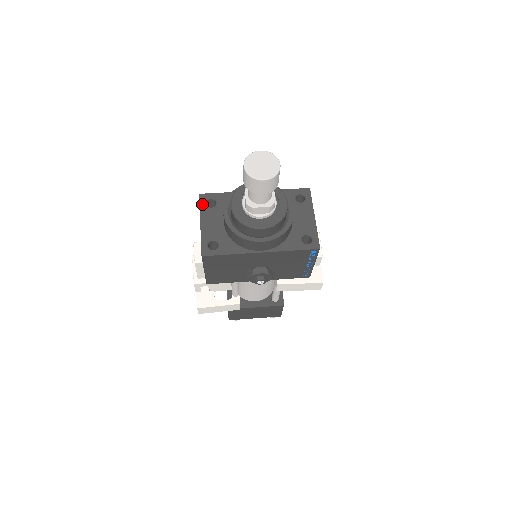
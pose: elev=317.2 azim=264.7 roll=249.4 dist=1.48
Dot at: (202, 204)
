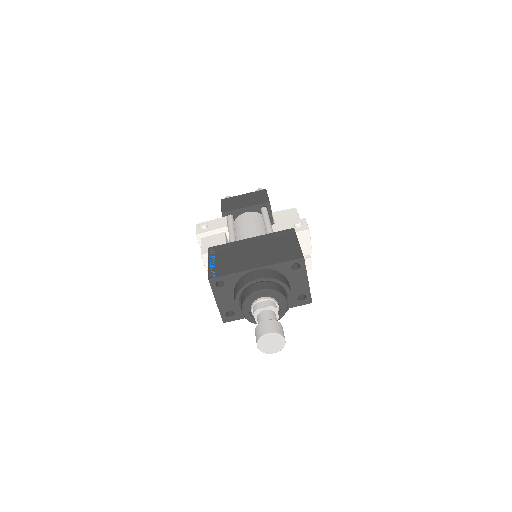
Dot at: (213, 287)
